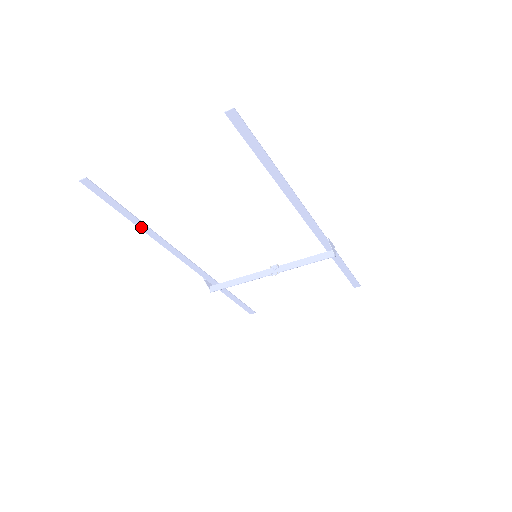
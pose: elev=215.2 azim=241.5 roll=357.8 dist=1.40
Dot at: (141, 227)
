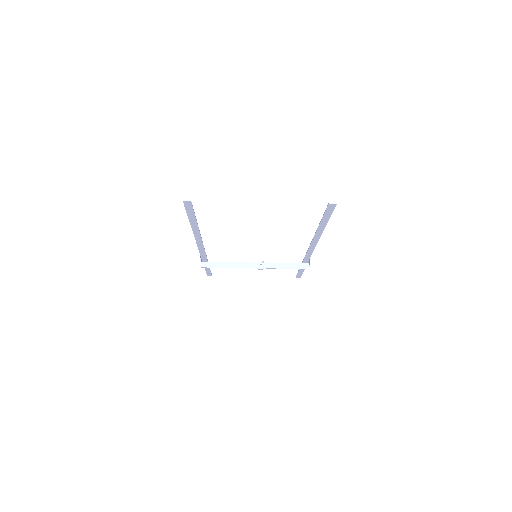
Dot at: (193, 228)
